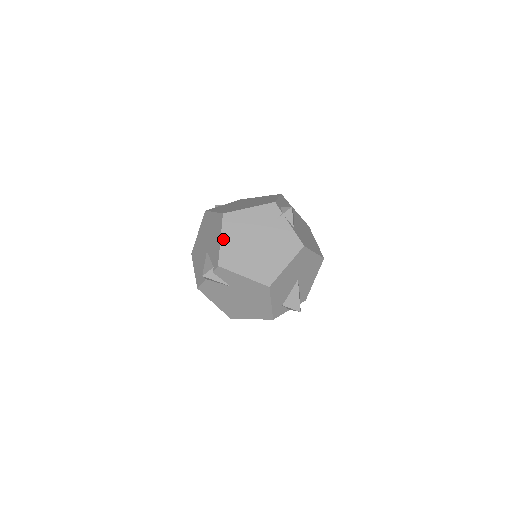
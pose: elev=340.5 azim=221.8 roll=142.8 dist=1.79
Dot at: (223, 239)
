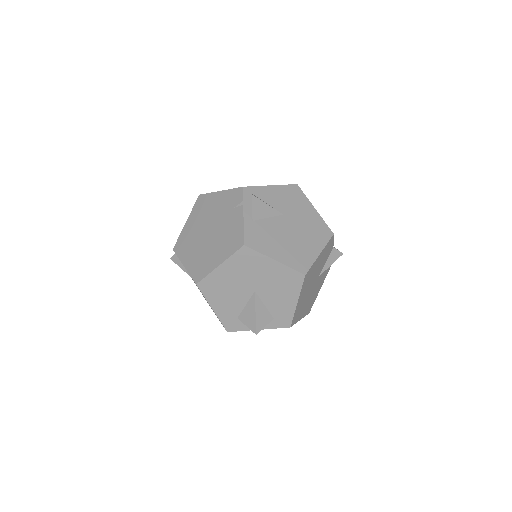
Dot at: (188, 222)
